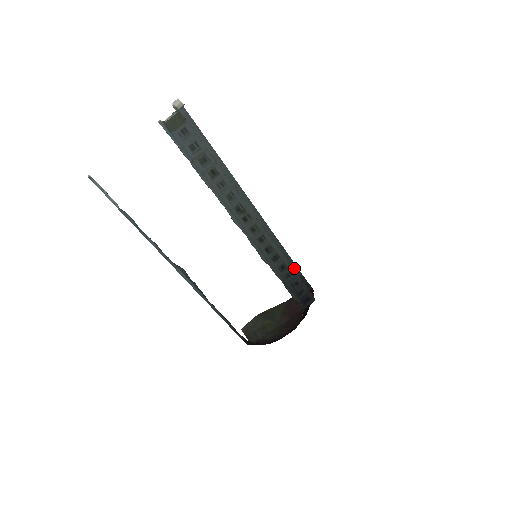
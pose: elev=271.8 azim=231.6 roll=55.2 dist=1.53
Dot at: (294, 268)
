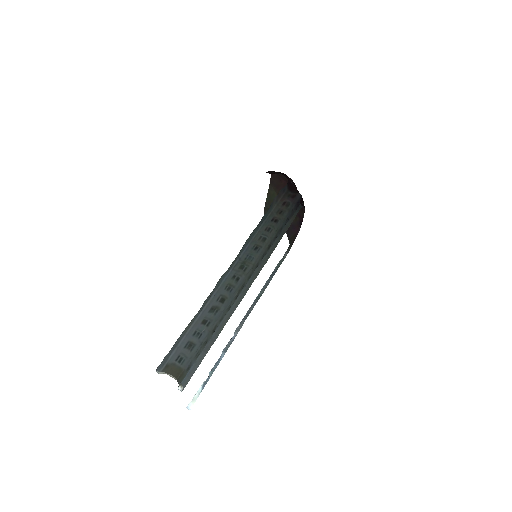
Dot at: (271, 208)
